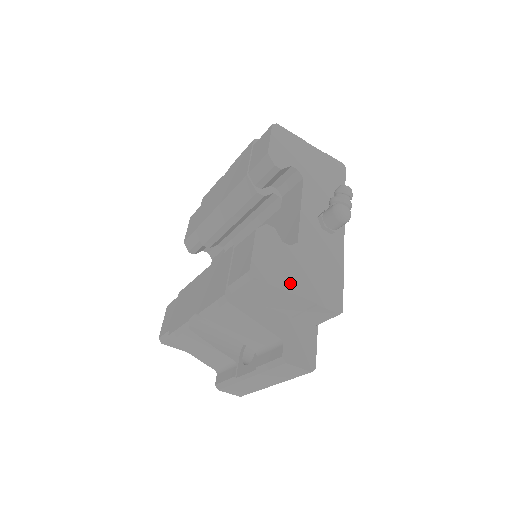
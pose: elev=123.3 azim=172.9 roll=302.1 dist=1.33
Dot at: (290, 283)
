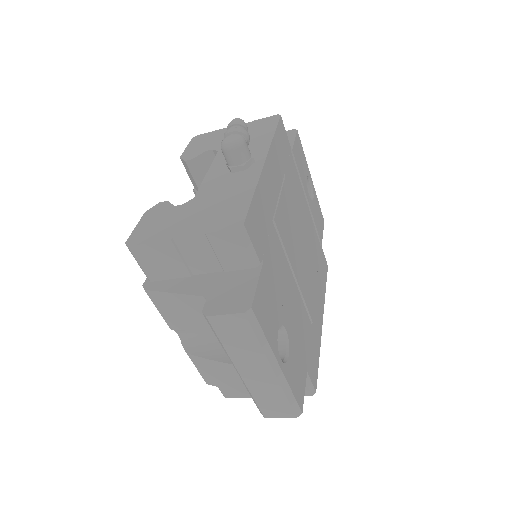
Dot at: (172, 232)
